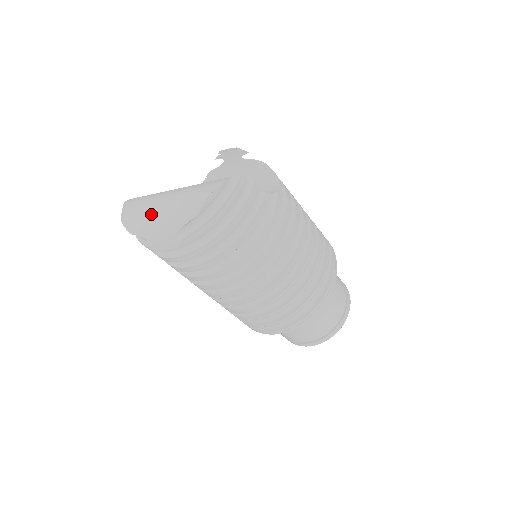
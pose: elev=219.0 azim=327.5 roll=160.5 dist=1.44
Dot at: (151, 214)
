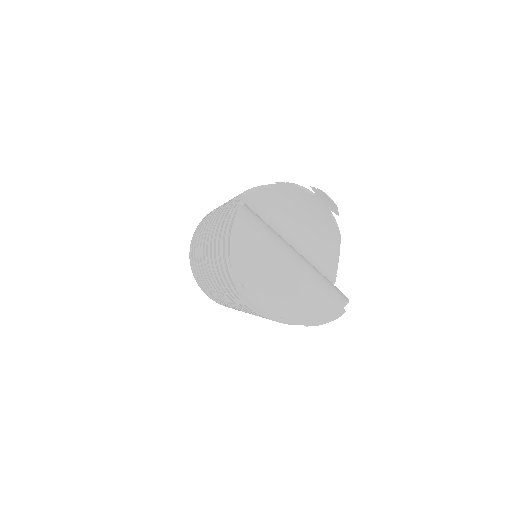
Dot at: (269, 280)
